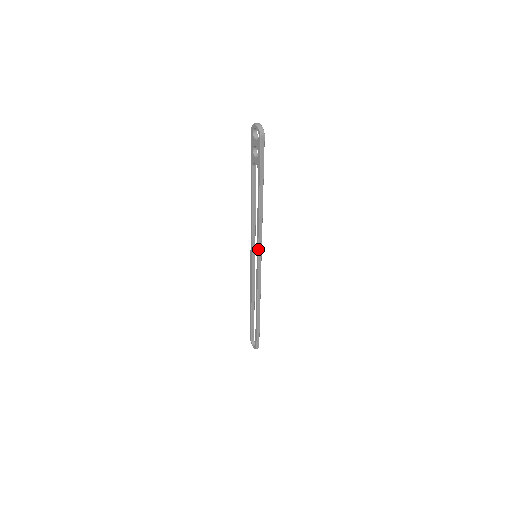
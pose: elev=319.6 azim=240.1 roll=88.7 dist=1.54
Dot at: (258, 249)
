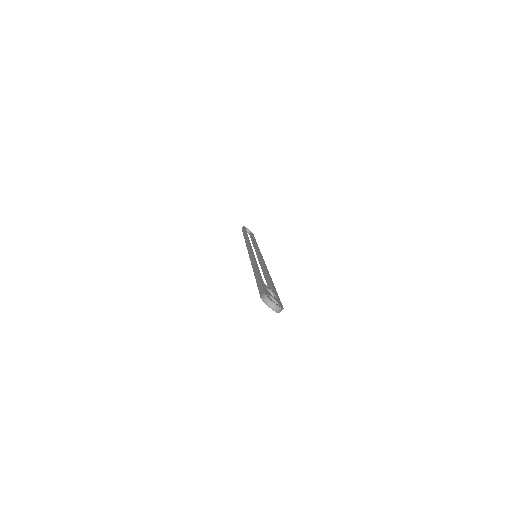
Dot at: occluded
